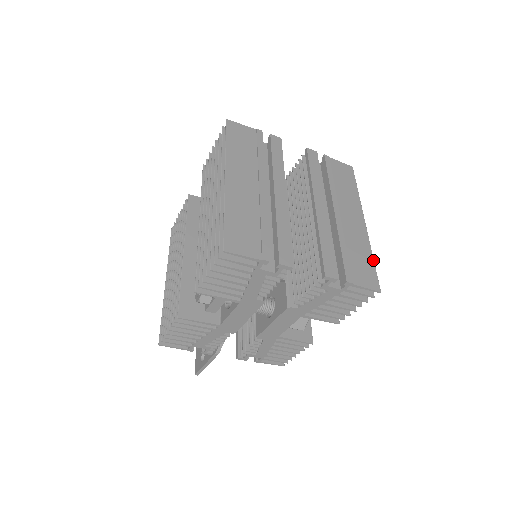
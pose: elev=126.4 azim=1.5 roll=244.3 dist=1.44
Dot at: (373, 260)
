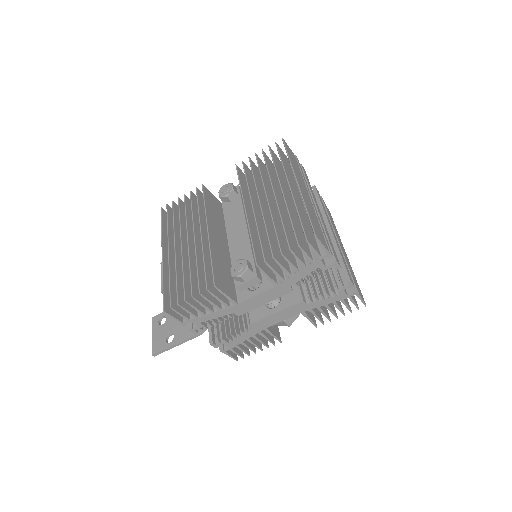
Dot at: occluded
